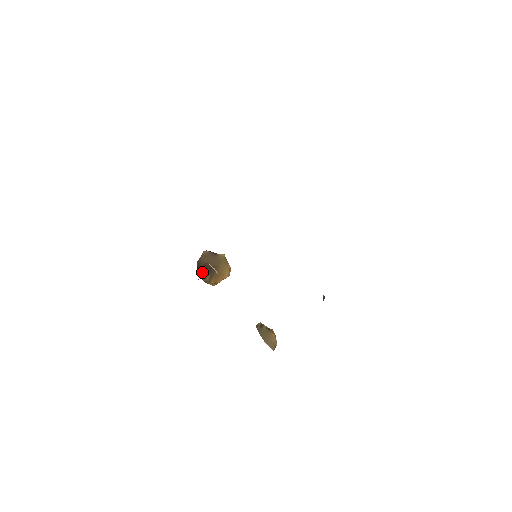
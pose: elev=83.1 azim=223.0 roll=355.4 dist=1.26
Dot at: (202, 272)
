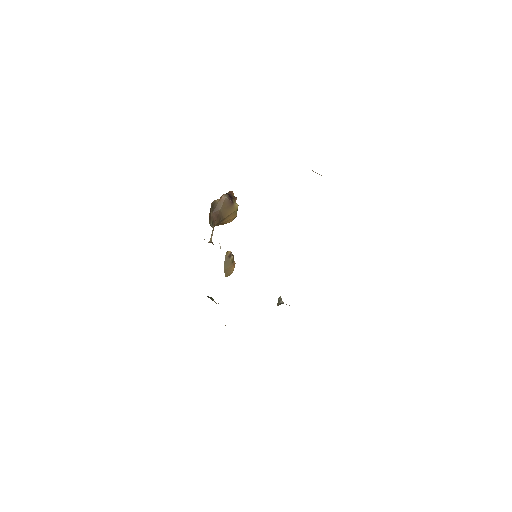
Dot at: (212, 220)
